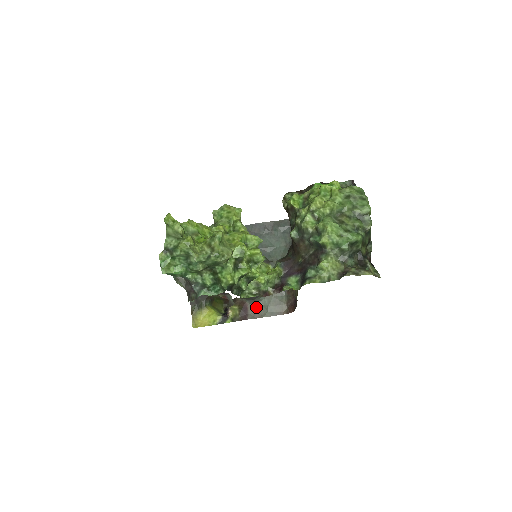
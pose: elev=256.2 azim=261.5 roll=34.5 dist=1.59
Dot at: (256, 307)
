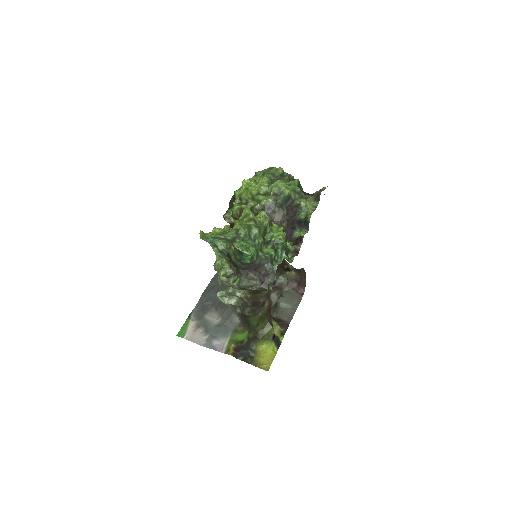
Dot at: (283, 313)
